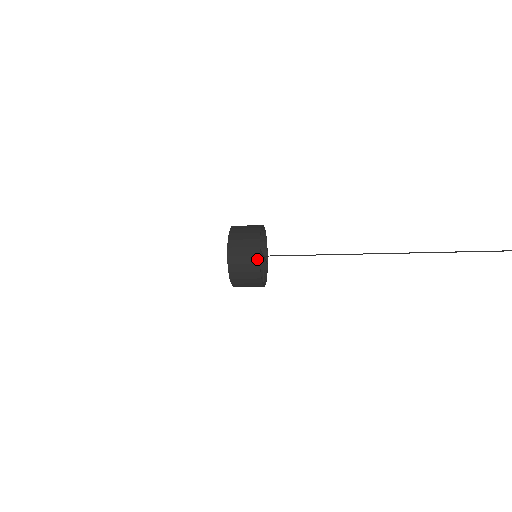
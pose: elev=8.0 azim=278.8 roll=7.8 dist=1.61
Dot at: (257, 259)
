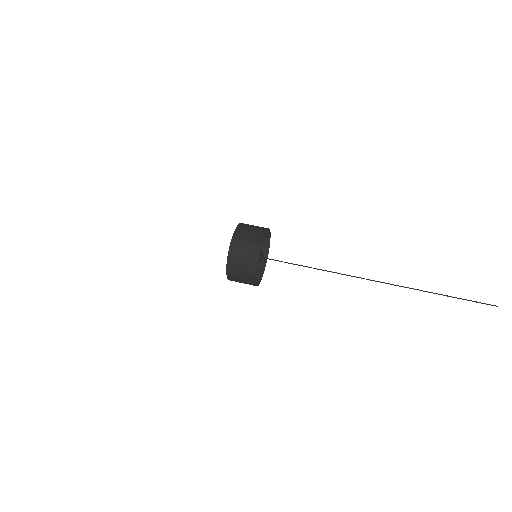
Dot at: (255, 263)
